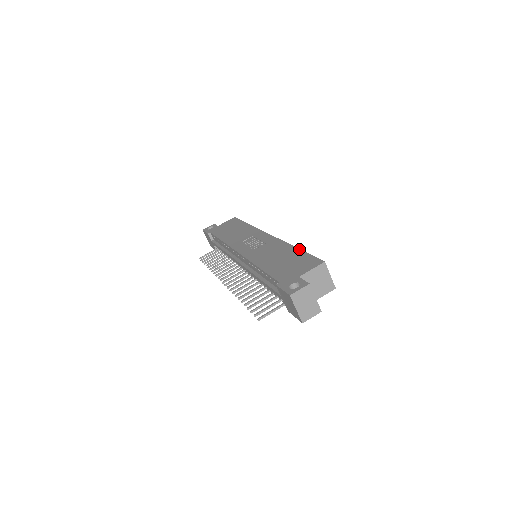
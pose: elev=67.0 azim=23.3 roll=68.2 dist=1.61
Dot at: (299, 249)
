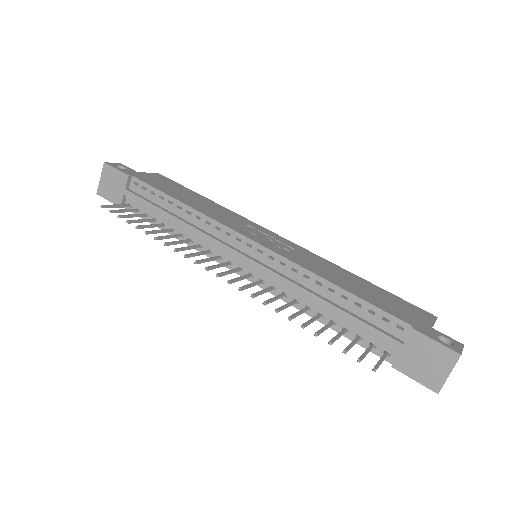
Dot at: occluded
